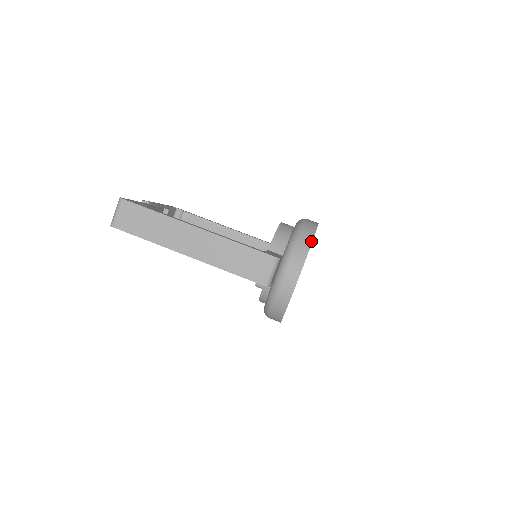
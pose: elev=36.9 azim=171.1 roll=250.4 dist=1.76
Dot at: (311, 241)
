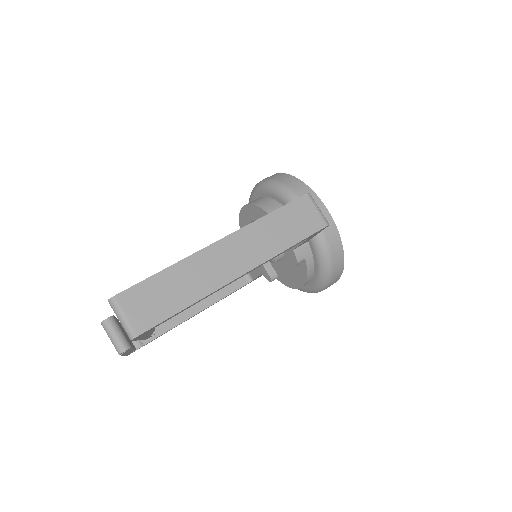
Dot at: (295, 178)
